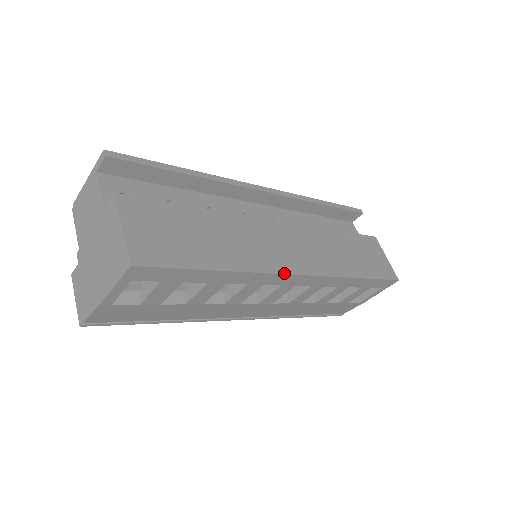
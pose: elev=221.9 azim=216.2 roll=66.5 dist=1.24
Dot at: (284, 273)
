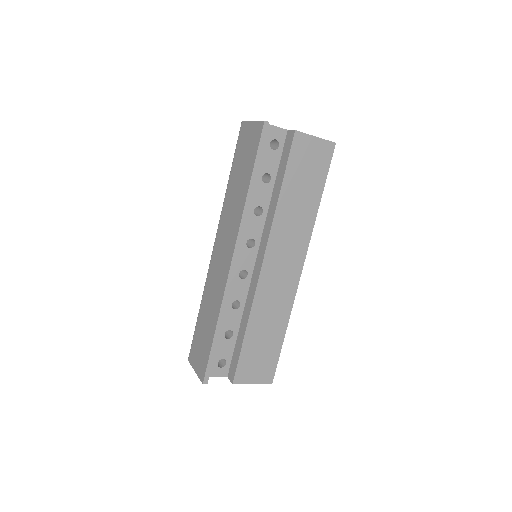
Dot at: (297, 286)
